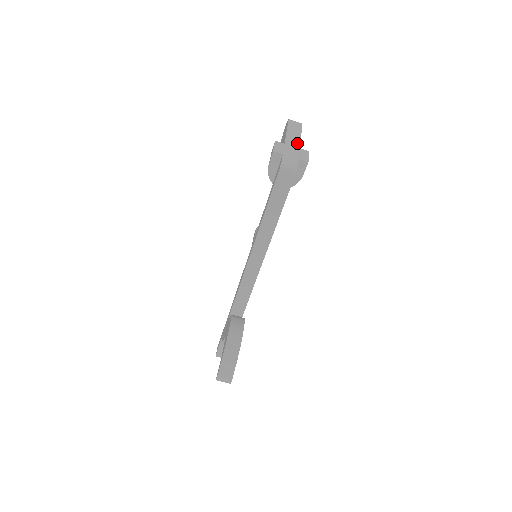
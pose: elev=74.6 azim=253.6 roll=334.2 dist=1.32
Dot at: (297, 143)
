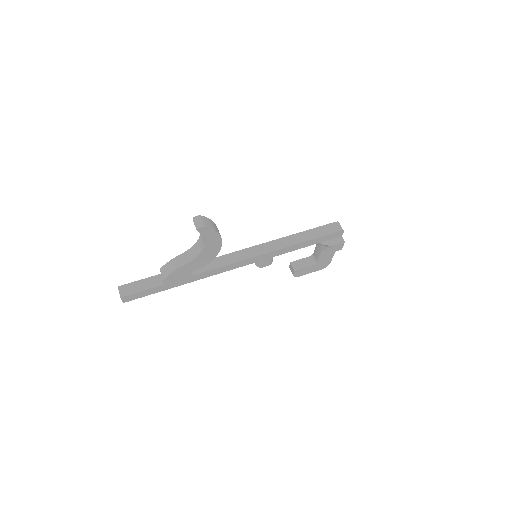
Dot at: occluded
